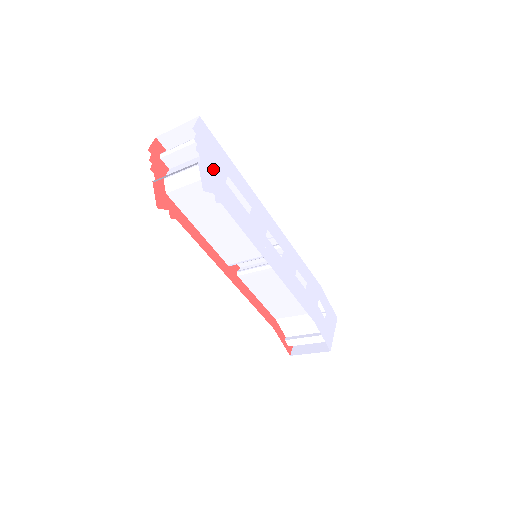
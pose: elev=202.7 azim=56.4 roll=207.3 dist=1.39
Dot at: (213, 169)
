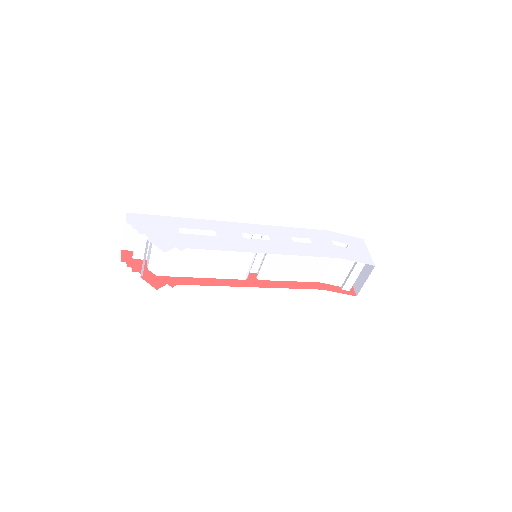
Dot at: (163, 234)
